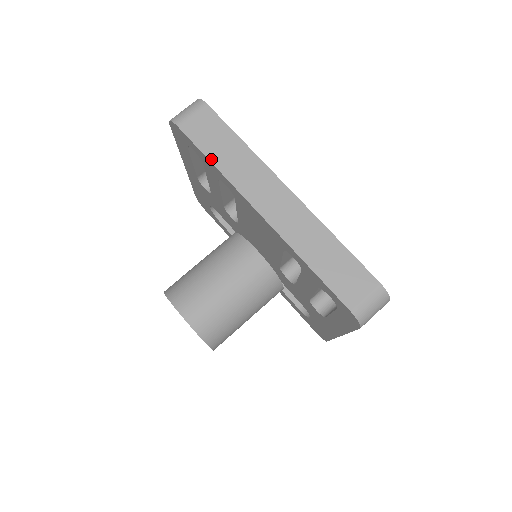
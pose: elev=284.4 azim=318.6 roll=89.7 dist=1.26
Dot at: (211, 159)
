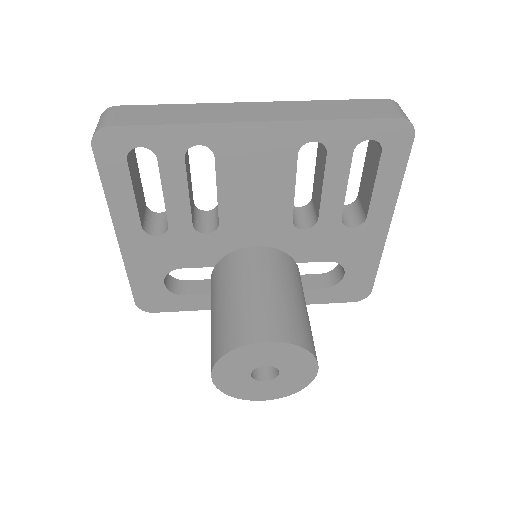
Dot at: (170, 123)
